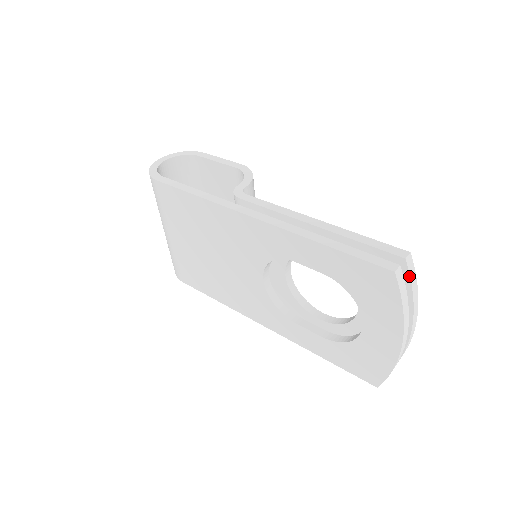
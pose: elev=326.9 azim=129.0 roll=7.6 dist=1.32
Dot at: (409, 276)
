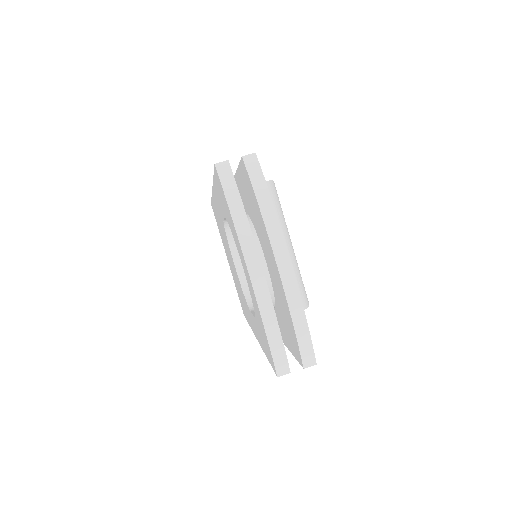
Dot at: (249, 178)
